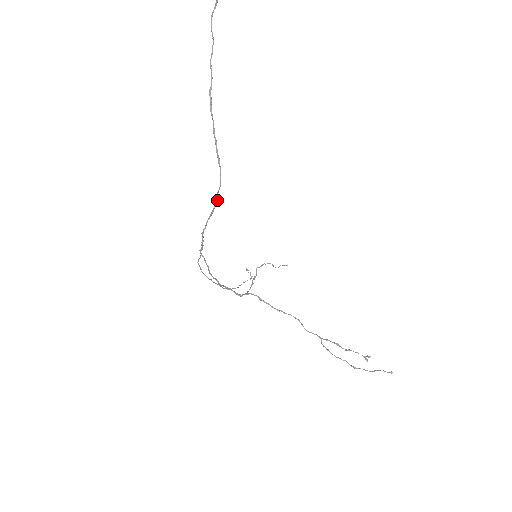
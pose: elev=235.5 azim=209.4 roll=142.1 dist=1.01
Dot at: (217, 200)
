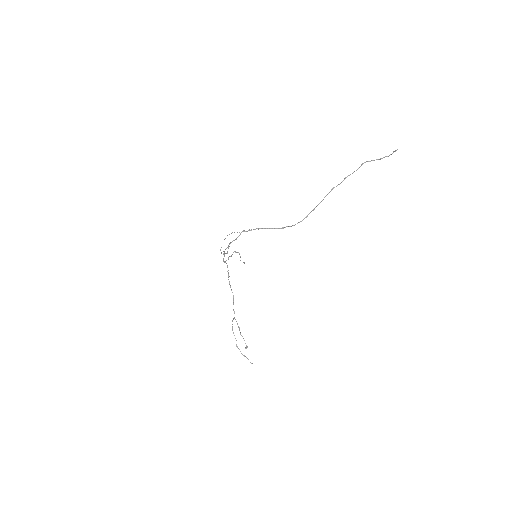
Dot at: occluded
